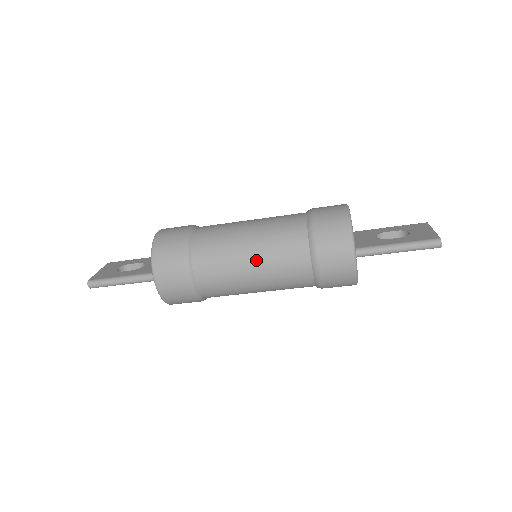
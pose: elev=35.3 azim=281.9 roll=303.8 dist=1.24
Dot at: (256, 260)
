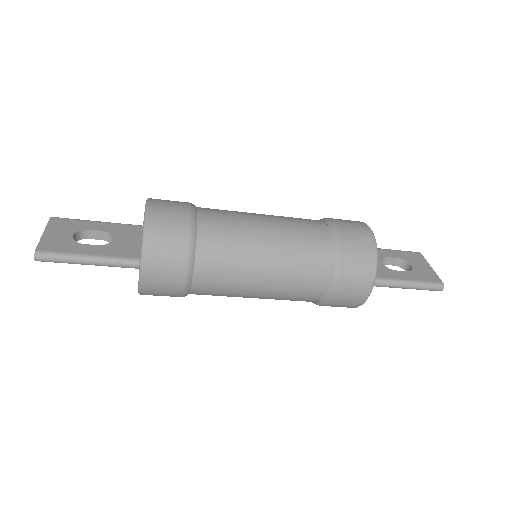
Dot at: (271, 273)
